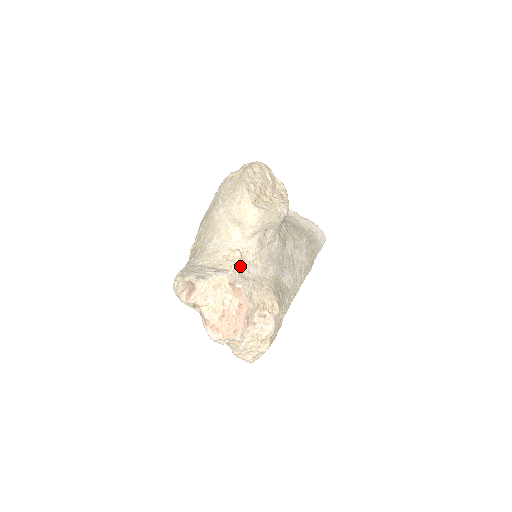
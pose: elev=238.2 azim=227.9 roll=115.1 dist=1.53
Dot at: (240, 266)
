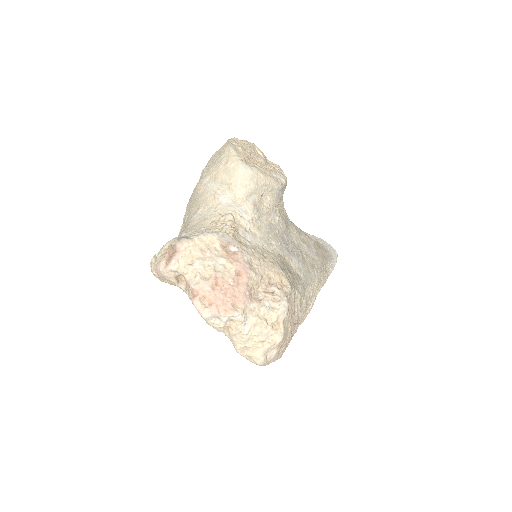
Dot at: (233, 228)
